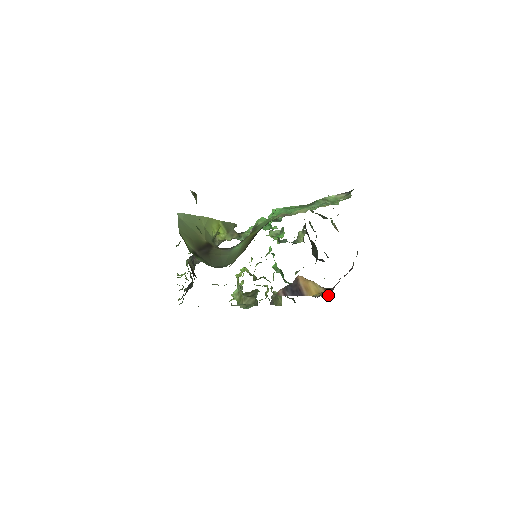
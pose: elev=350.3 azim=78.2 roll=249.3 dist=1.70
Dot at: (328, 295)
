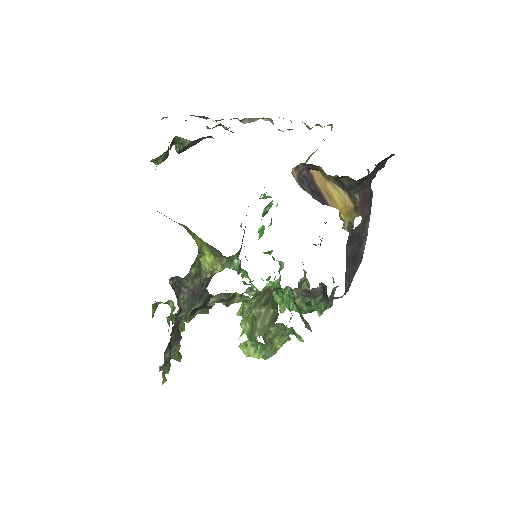
Dot at: occluded
